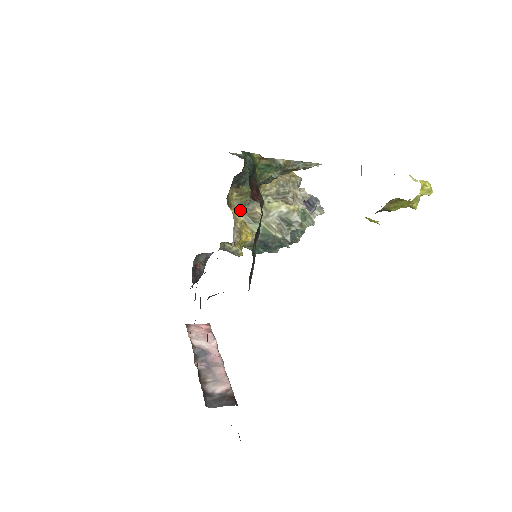
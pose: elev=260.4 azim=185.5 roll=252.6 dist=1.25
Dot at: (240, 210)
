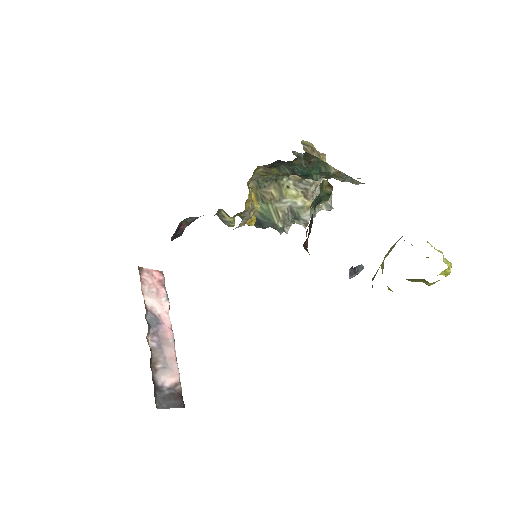
Dot at: (254, 182)
